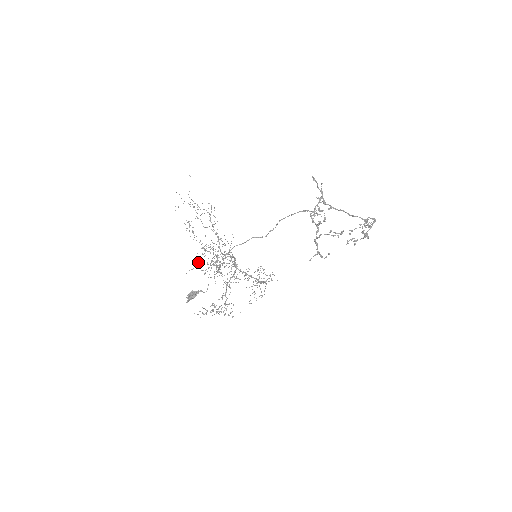
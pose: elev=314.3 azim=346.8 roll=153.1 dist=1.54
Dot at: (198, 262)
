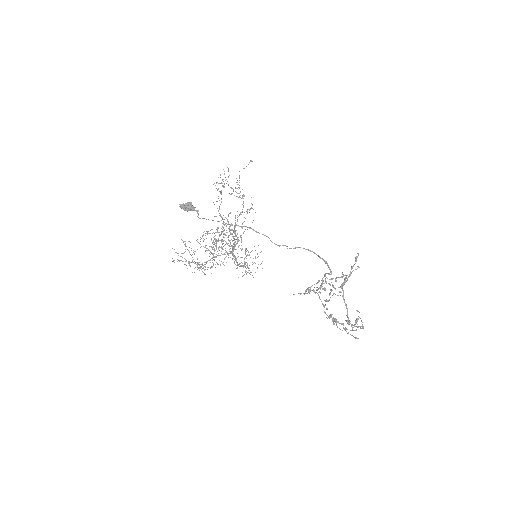
Dot at: (200, 237)
